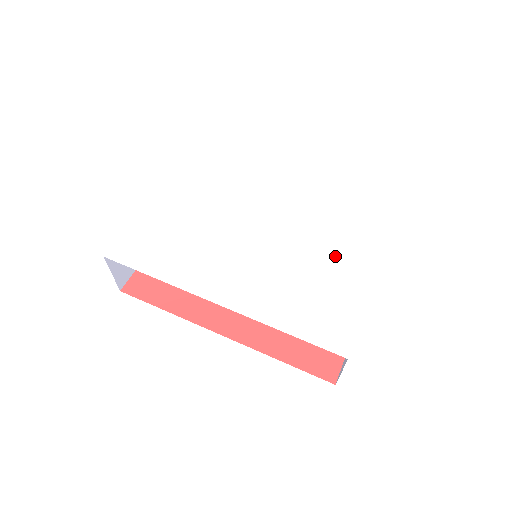
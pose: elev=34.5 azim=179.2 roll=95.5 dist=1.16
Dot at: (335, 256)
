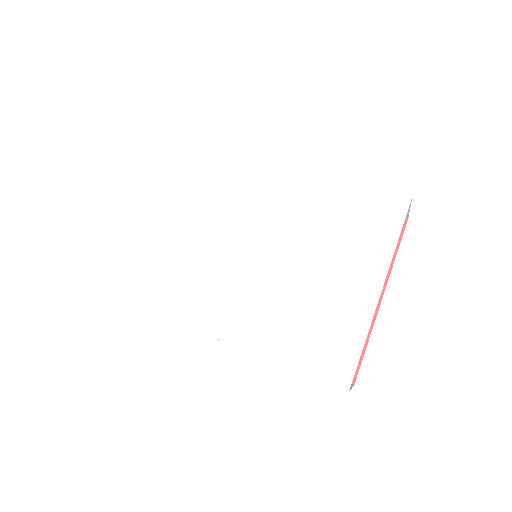
Dot at: (334, 262)
